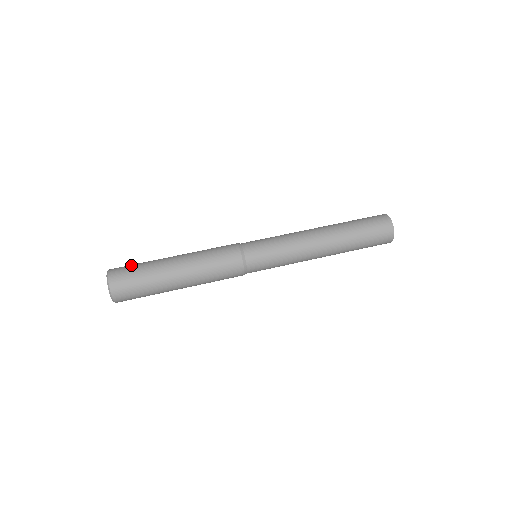
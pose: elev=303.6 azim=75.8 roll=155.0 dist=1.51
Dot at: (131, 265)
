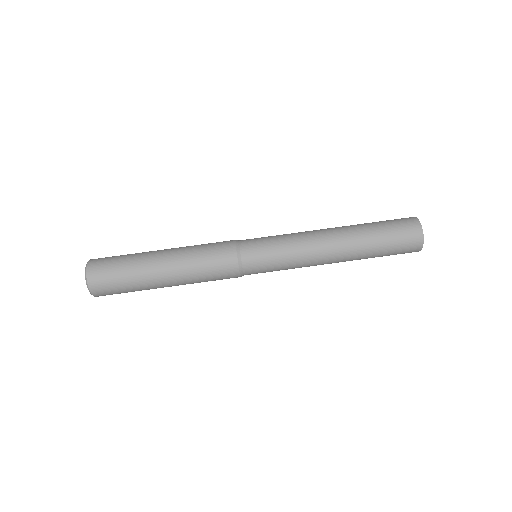
Dot at: (112, 273)
